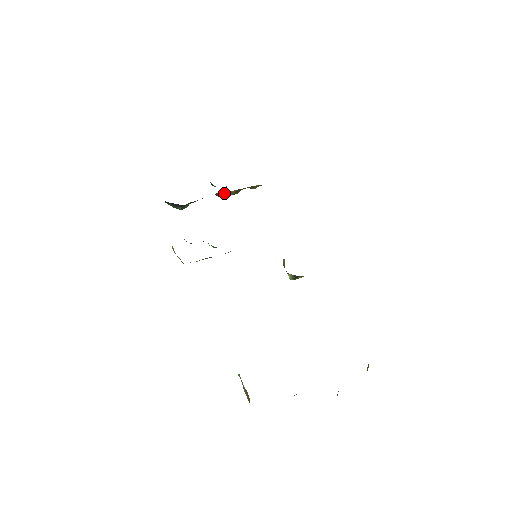
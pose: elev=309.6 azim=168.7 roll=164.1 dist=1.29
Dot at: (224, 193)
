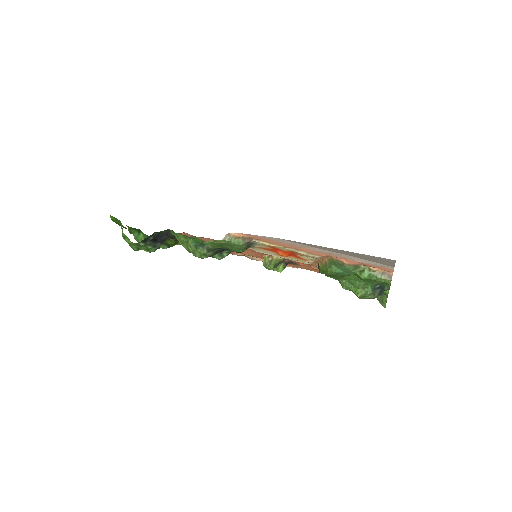
Dot at: occluded
